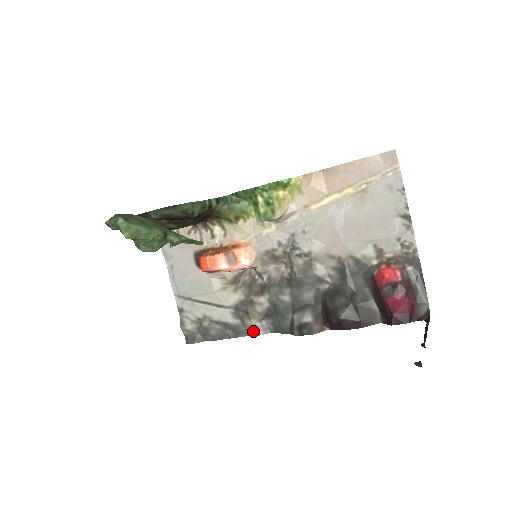
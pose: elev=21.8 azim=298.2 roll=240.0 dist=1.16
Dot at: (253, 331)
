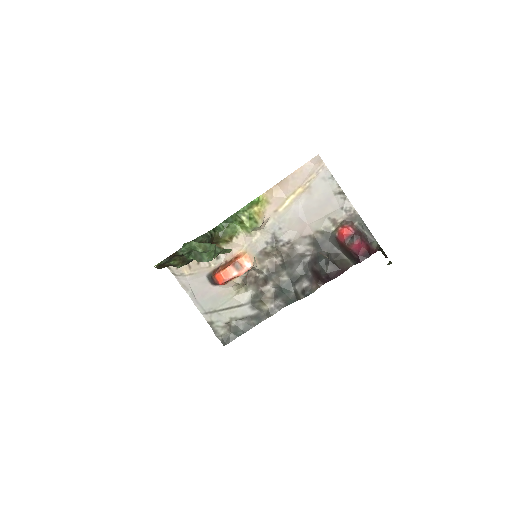
Dot at: (271, 312)
